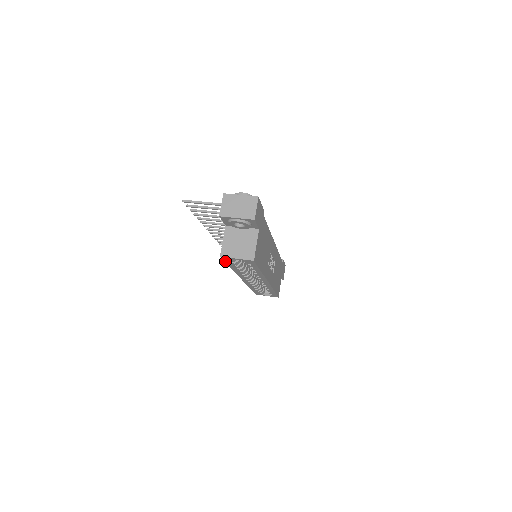
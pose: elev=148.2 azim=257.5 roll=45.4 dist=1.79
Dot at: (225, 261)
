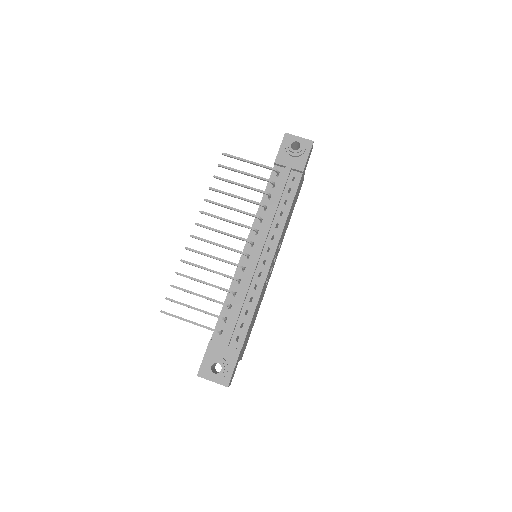
Dot at: occluded
